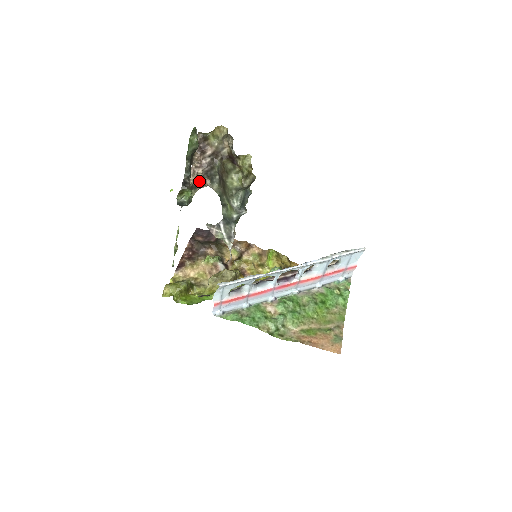
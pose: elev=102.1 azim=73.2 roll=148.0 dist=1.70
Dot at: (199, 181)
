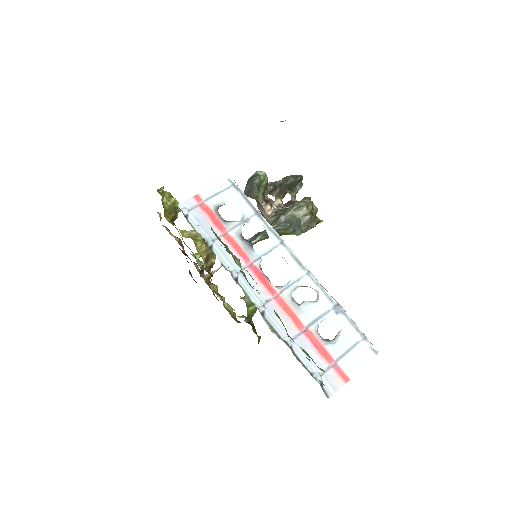
Dot at: (270, 203)
